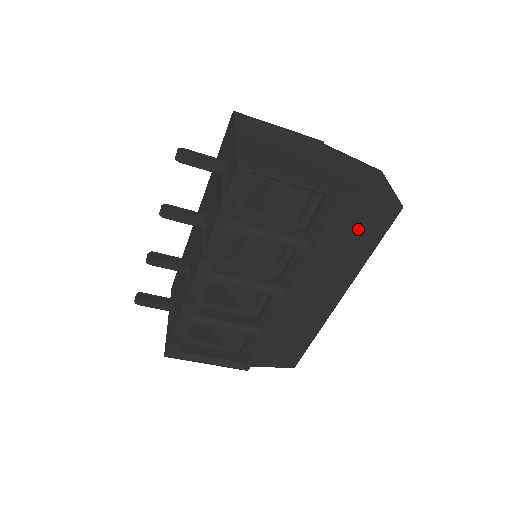
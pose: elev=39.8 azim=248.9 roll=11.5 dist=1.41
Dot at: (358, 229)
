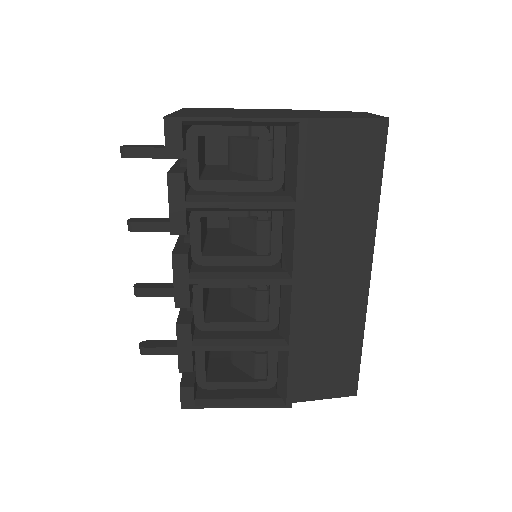
Dot at: (344, 163)
